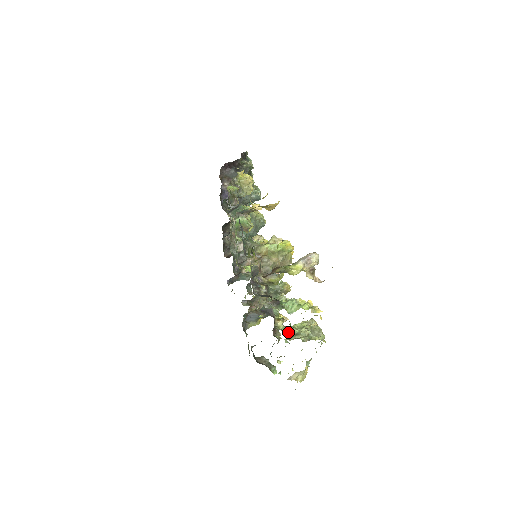
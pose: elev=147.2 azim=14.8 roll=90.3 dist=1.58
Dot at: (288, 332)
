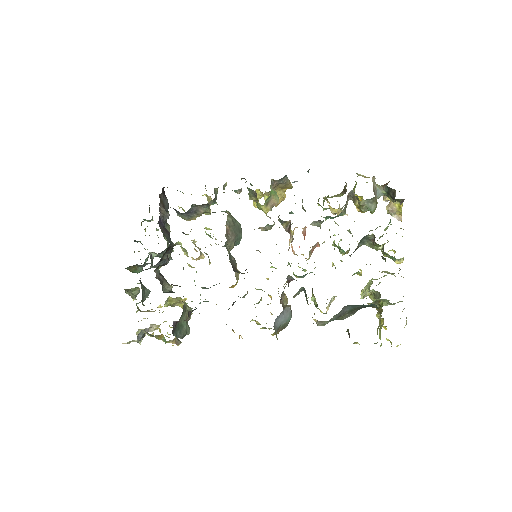
Dot at: (384, 272)
